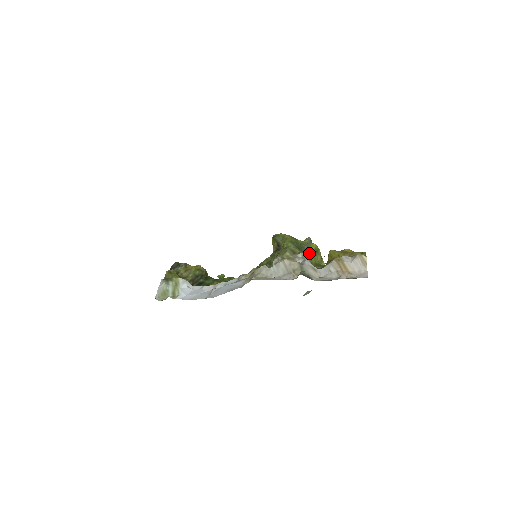
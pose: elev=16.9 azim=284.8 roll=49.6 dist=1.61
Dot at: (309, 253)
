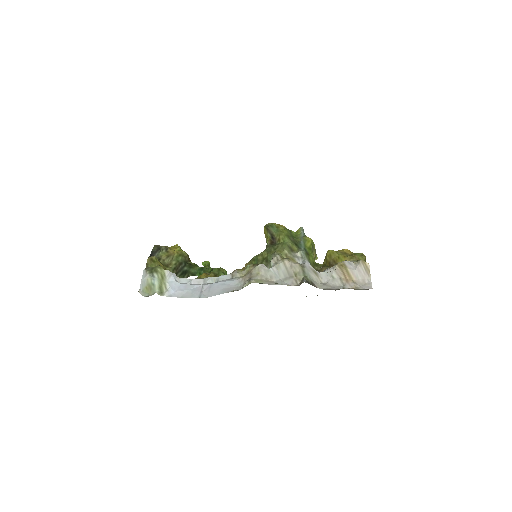
Dot at: (306, 250)
